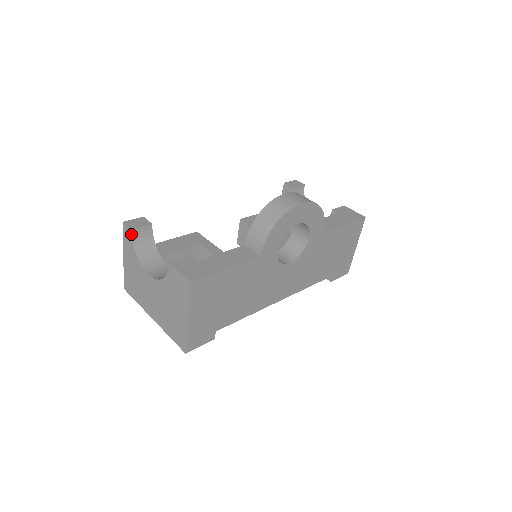
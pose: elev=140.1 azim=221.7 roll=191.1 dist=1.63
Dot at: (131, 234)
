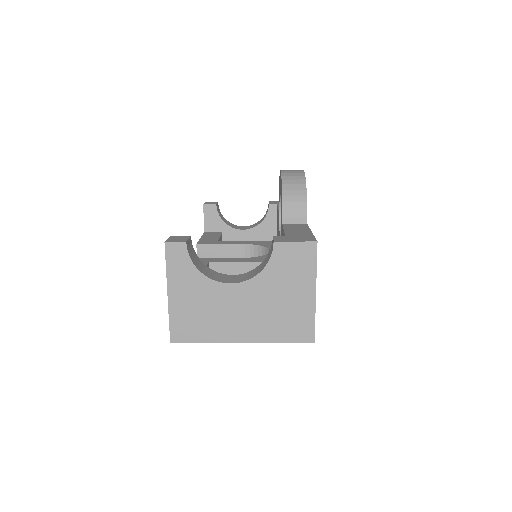
Dot at: (186, 249)
